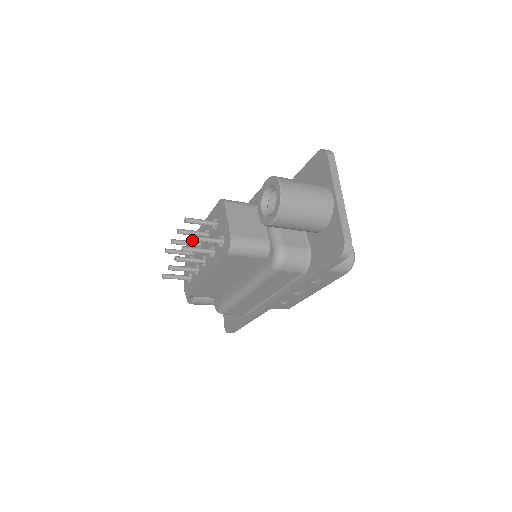
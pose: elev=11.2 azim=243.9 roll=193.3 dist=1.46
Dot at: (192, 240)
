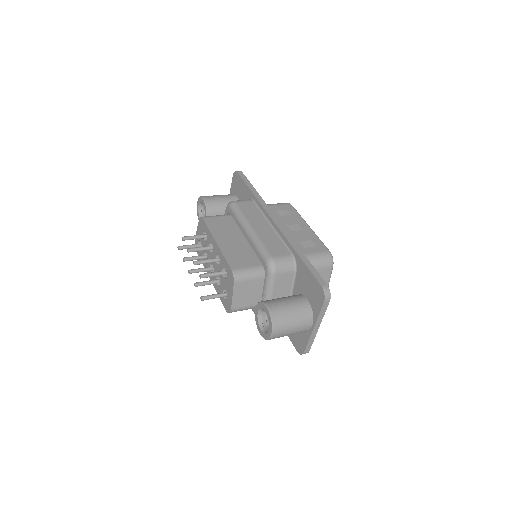
Dot at: (202, 300)
